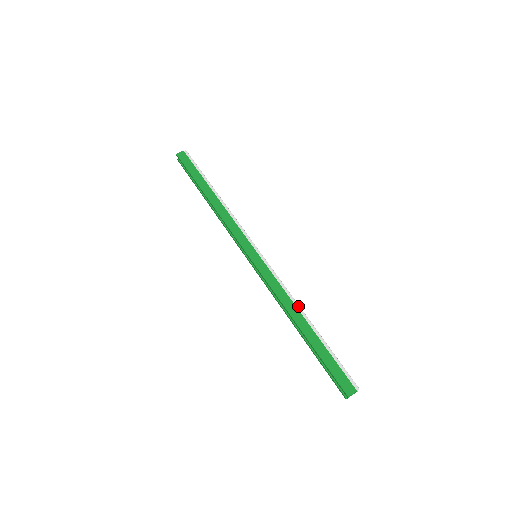
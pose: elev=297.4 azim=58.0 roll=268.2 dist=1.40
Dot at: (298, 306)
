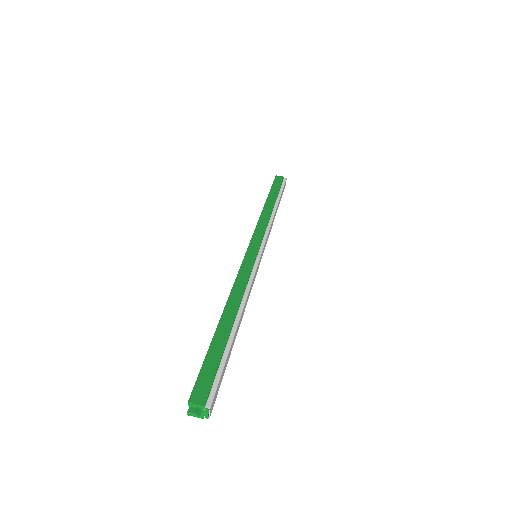
Dot at: (243, 303)
